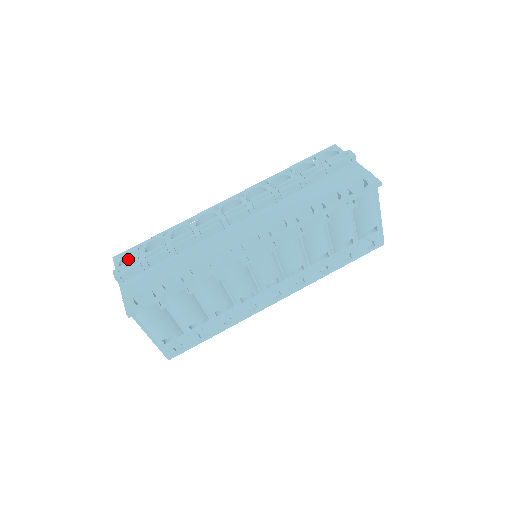
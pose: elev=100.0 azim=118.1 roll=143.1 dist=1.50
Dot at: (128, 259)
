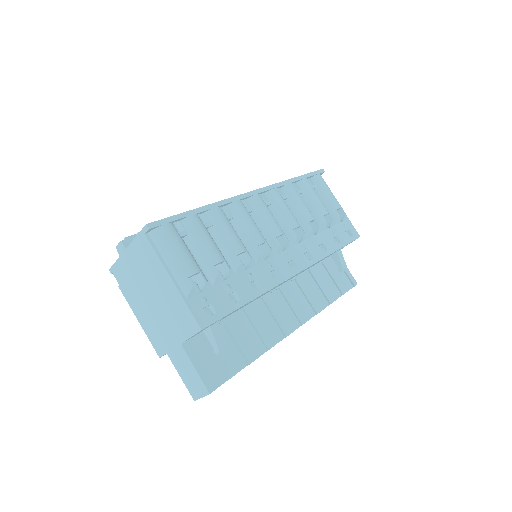
Dot at: occluded
